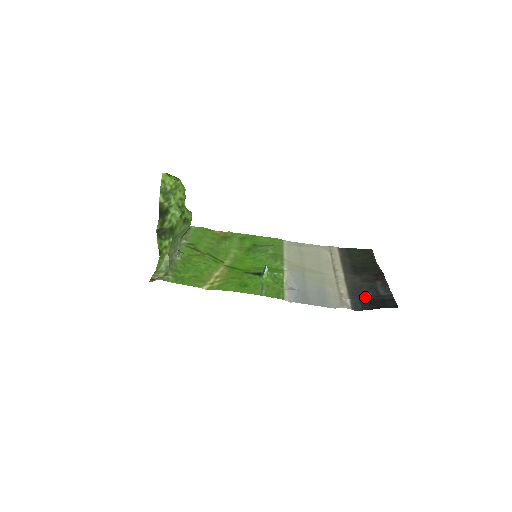
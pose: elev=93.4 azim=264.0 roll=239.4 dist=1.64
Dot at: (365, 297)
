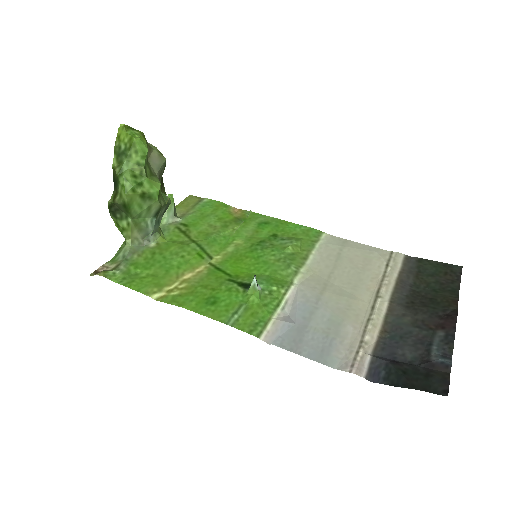
Dot at: (401, 358)
